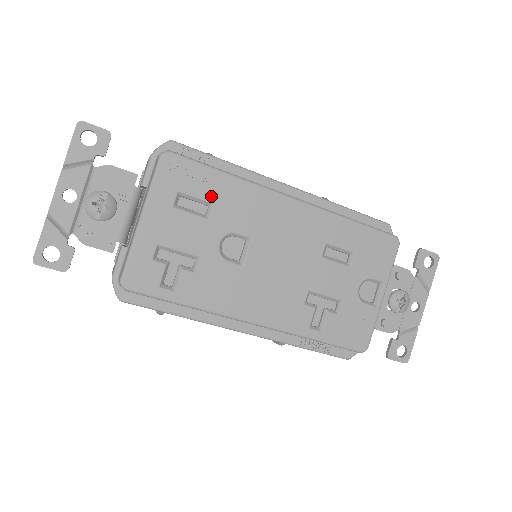
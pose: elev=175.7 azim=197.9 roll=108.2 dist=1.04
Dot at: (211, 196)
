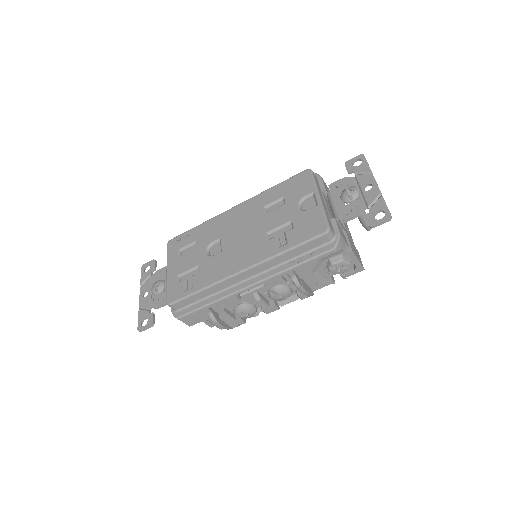
Dot at: (194, 239)
